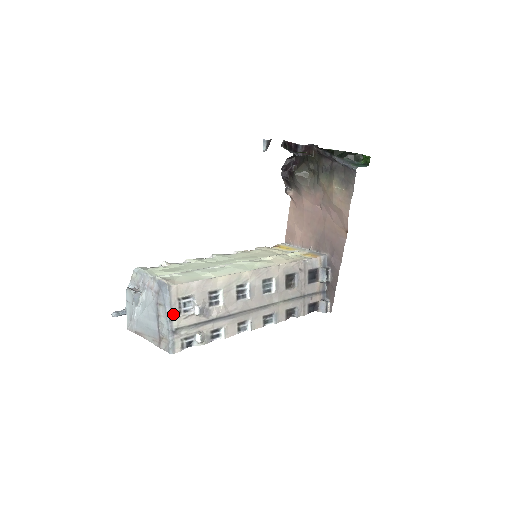
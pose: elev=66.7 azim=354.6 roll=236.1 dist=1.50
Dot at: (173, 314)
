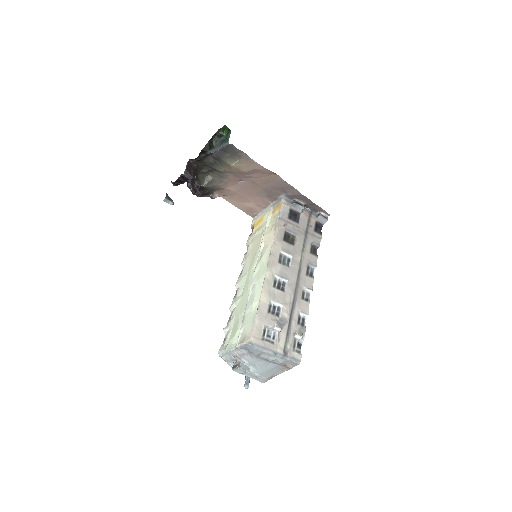
Dot at: (272, 349)
